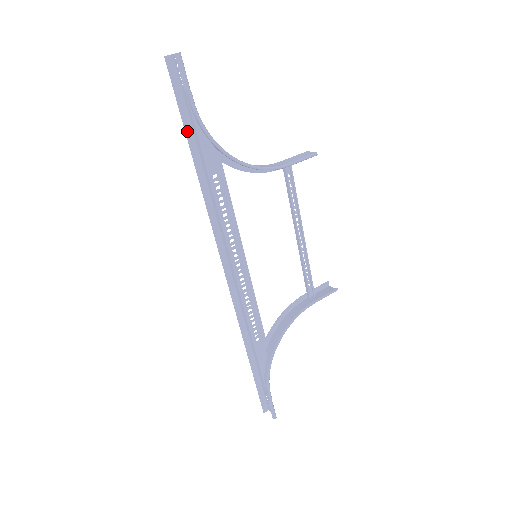
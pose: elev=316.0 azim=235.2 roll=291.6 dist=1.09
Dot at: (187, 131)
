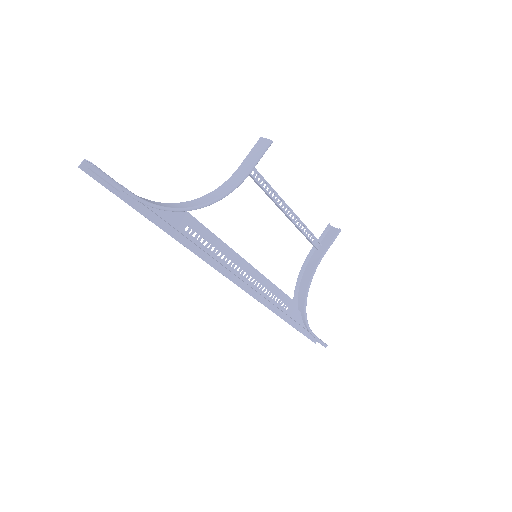
Dot at: (140, 210)
